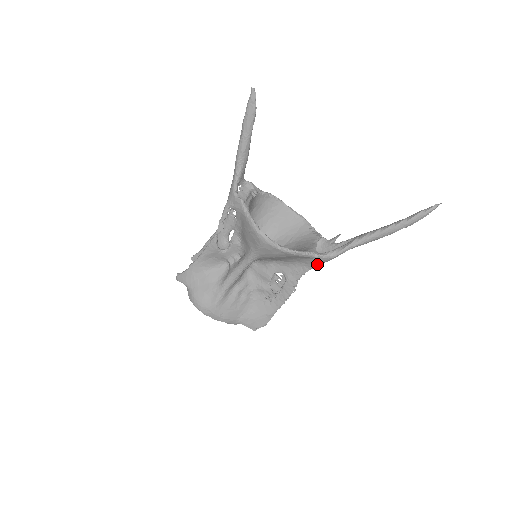
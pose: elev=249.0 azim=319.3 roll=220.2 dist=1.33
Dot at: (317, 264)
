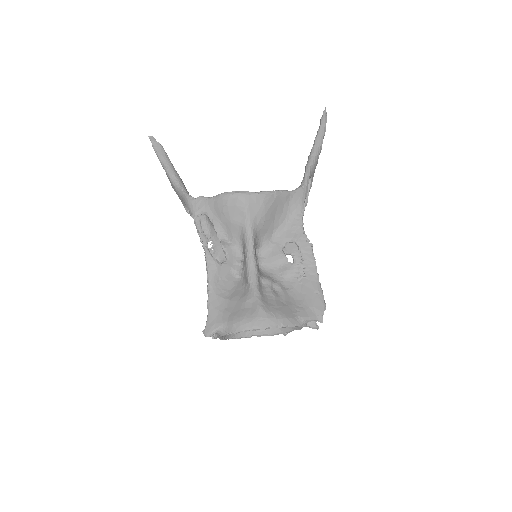
Dot at: (302, 203)
